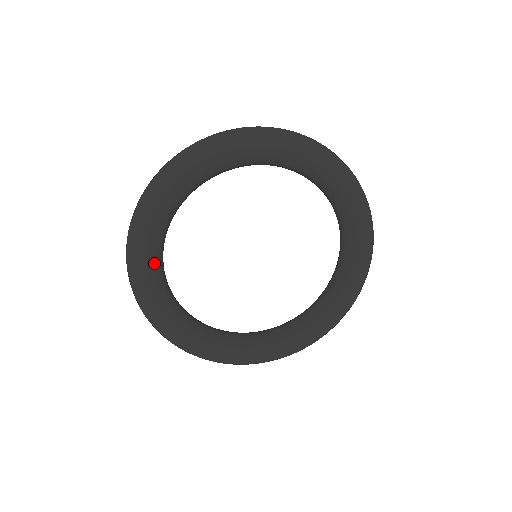
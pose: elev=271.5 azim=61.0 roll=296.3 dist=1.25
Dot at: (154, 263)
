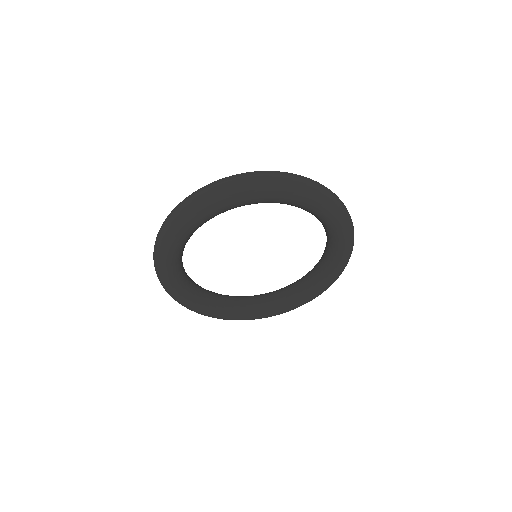
Dot at: (188, 295)
